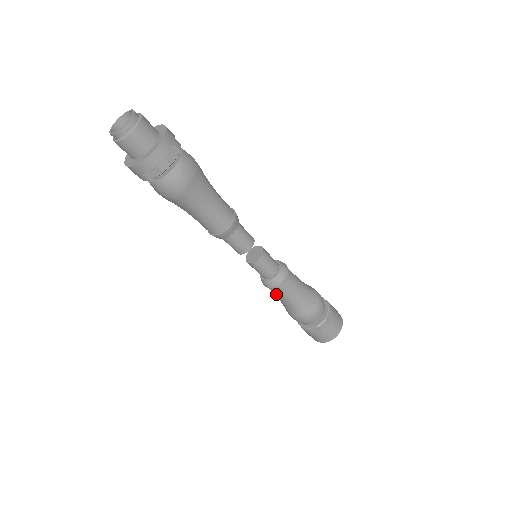
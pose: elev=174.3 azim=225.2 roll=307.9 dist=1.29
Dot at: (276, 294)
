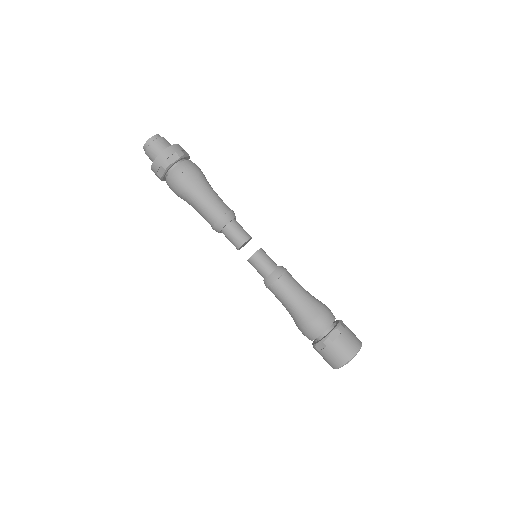
Dot at: (277, 297)
